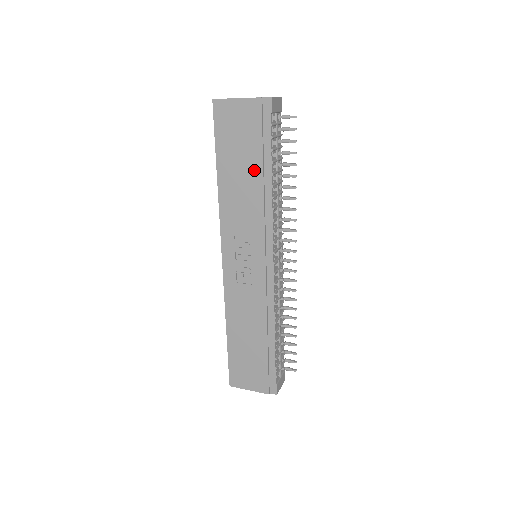
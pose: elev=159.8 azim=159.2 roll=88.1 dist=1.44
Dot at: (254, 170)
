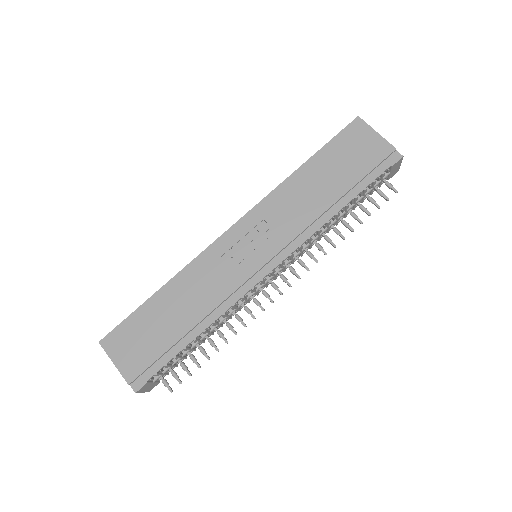
Dot at: (336, 189)
